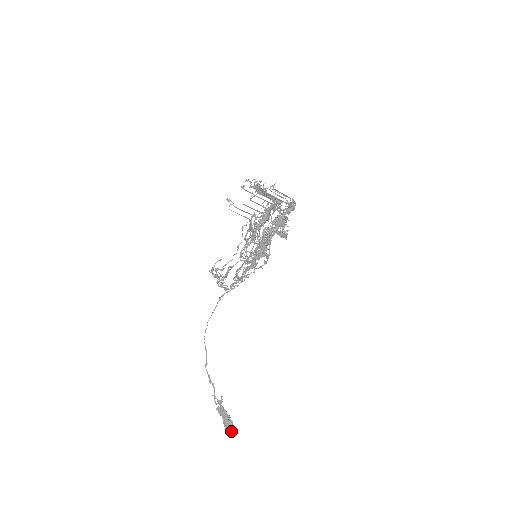
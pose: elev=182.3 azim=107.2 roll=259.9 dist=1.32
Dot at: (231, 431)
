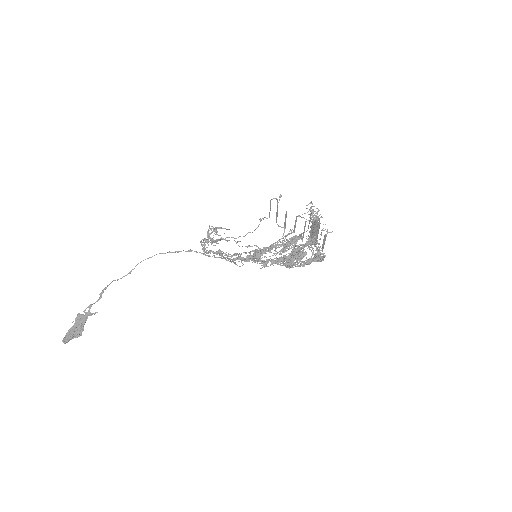
Dot at: occluded
